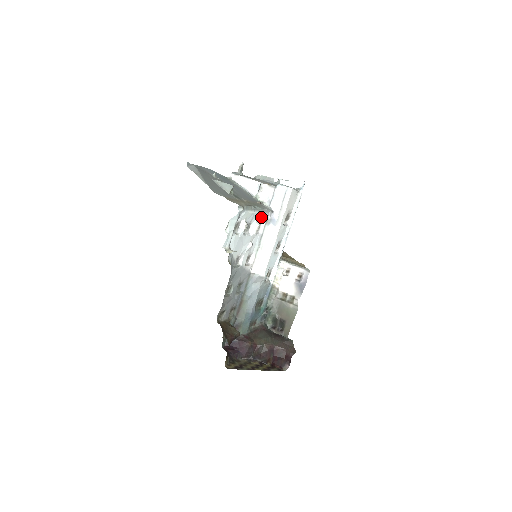
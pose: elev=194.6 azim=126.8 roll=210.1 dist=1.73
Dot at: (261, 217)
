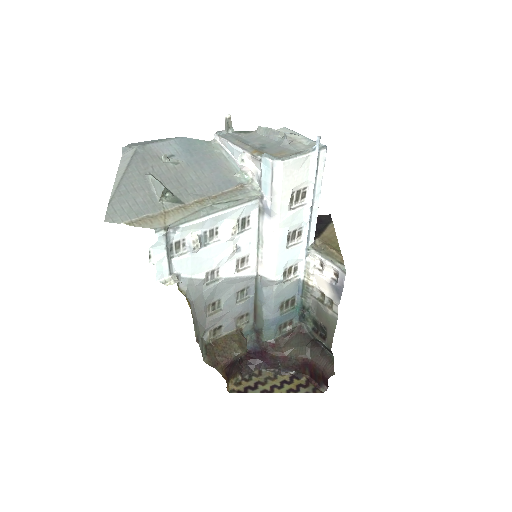
Dot at: (239, 211)
